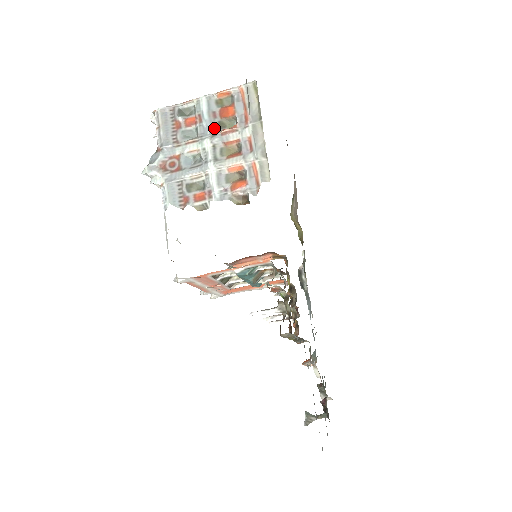
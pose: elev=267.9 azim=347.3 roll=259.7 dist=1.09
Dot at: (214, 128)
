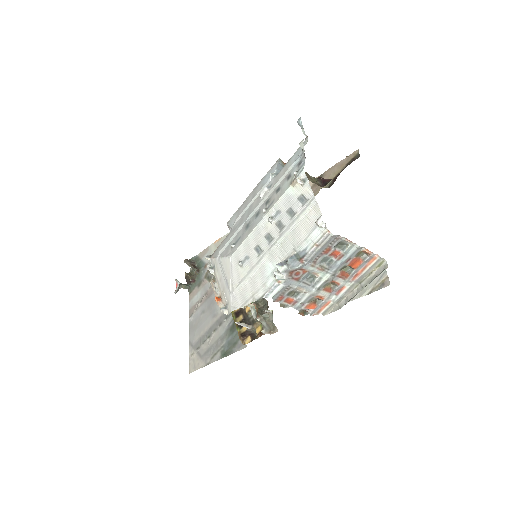
Dot at: (339, 269)
